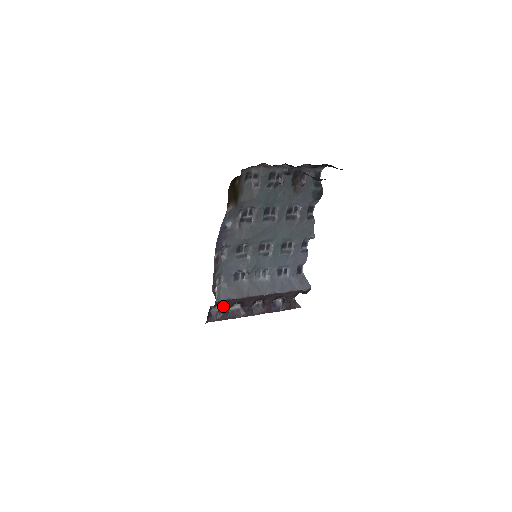
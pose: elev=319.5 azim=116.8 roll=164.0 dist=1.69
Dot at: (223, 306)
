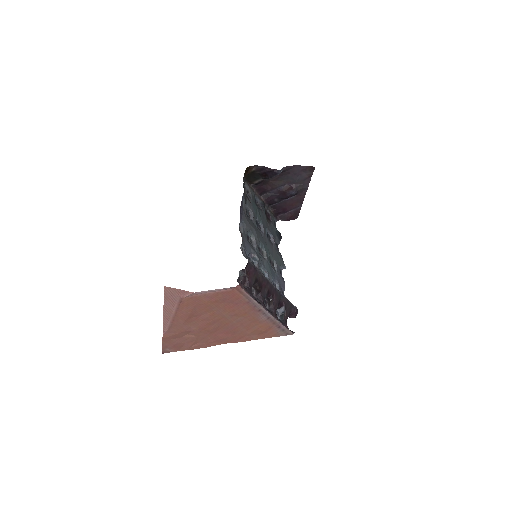
Dot at: (250, 275)
